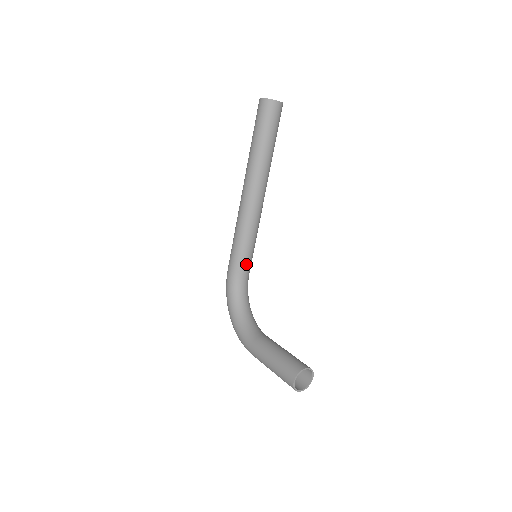
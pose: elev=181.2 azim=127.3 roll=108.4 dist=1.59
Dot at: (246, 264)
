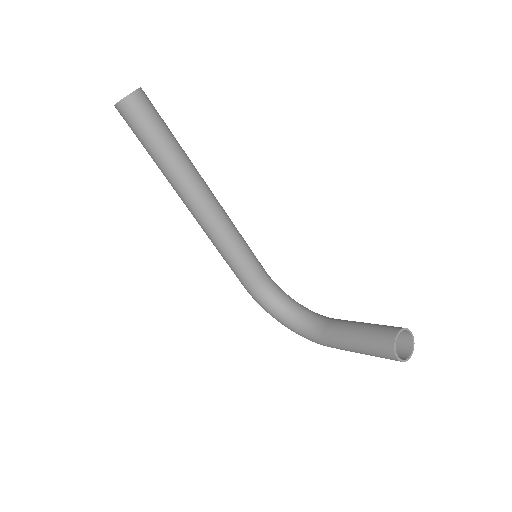
Dot at: (254, 268)
